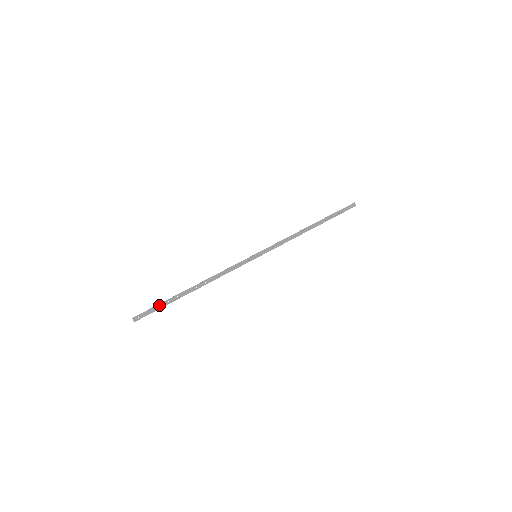
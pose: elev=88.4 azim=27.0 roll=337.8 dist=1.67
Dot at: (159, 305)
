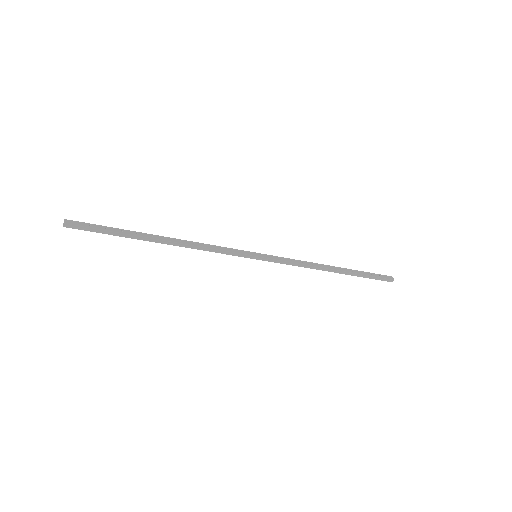
Dot at: (108, 227)
